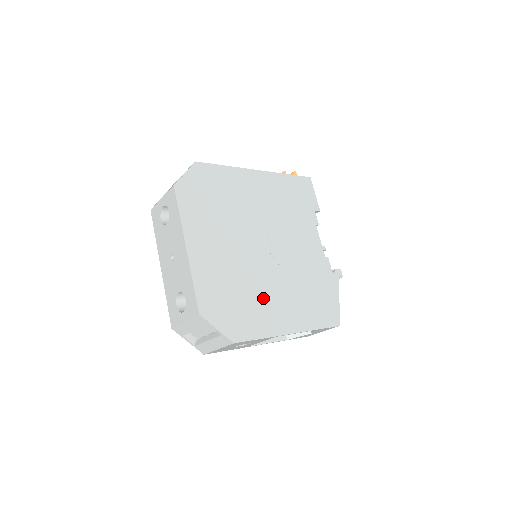
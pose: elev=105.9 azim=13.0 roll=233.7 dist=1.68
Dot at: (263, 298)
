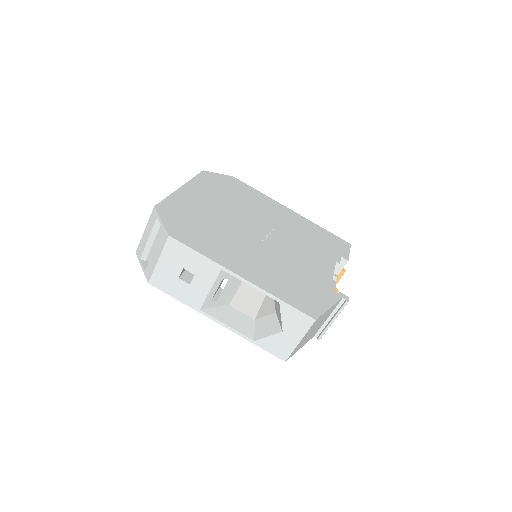
Dot at: (229, 244)
